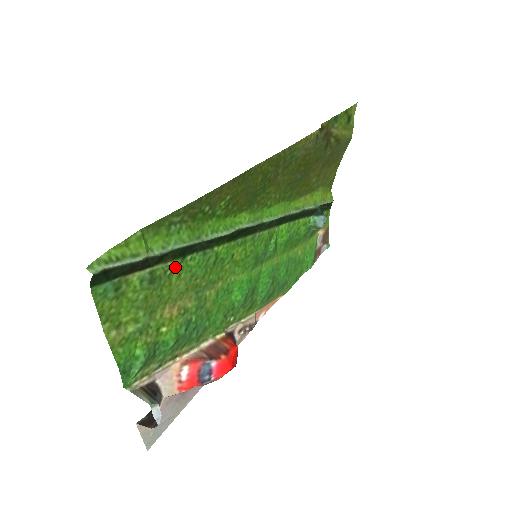
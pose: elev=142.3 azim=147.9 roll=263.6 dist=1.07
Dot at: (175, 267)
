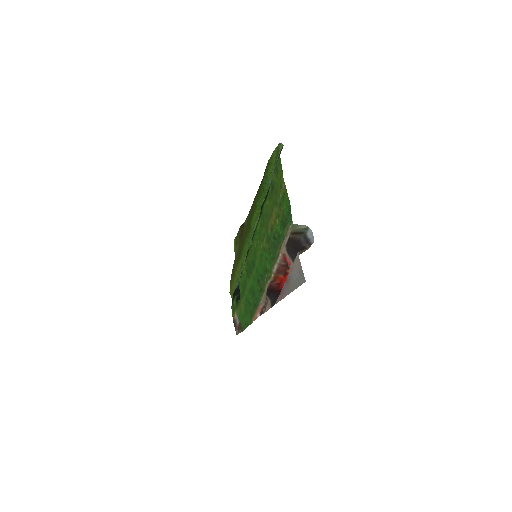
Dot at: (267, 199)
